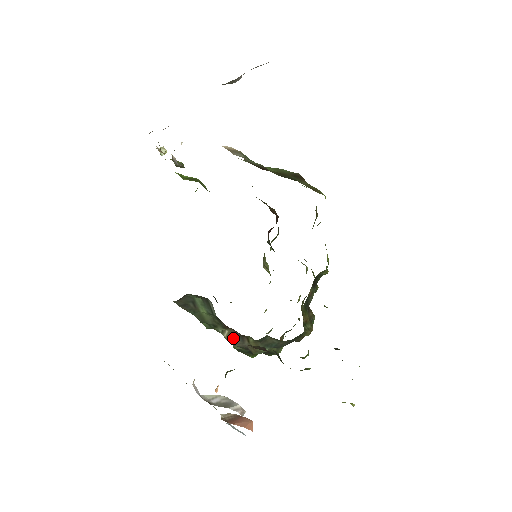
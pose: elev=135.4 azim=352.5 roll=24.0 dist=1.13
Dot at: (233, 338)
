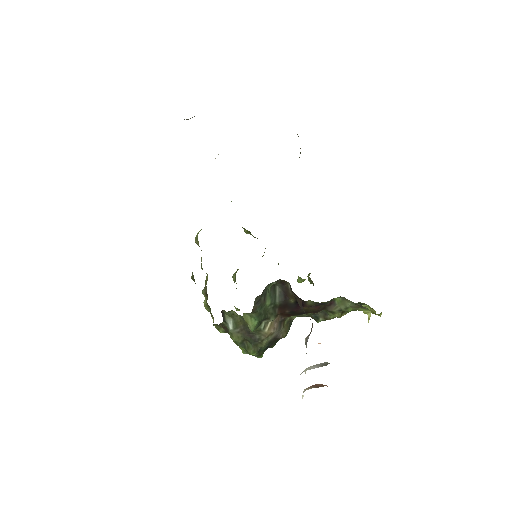
Dot at: (275, 328)
